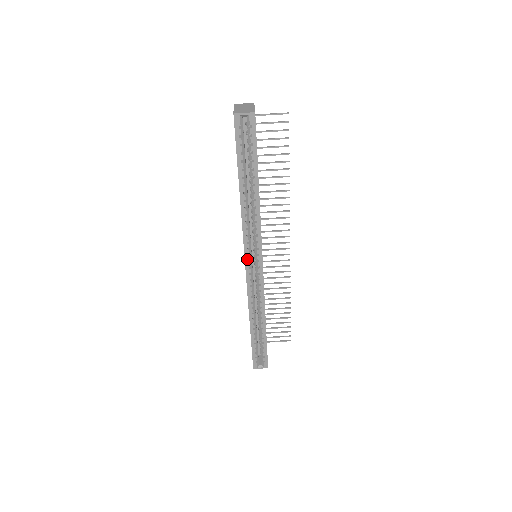
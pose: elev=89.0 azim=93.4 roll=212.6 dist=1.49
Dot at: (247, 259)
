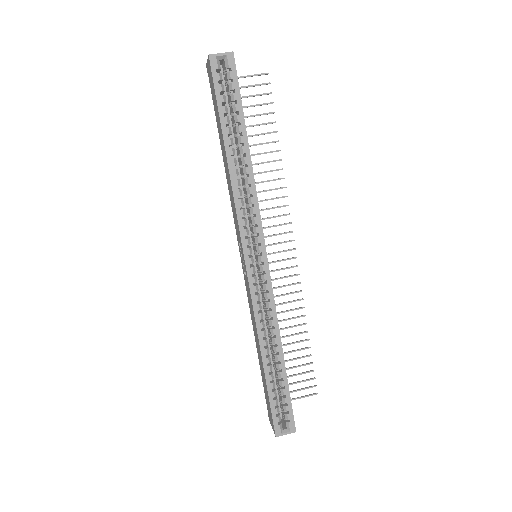
Dot at: (246, 252)
